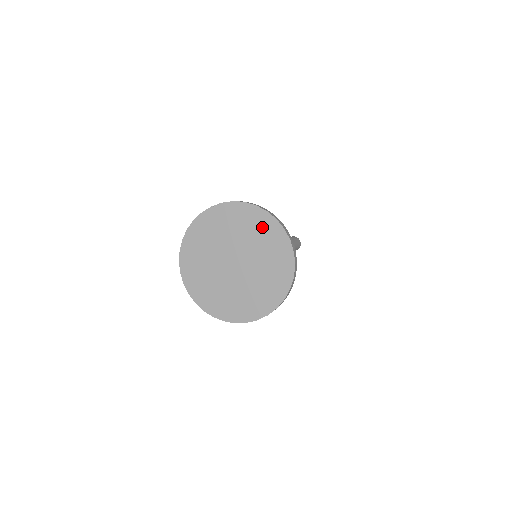
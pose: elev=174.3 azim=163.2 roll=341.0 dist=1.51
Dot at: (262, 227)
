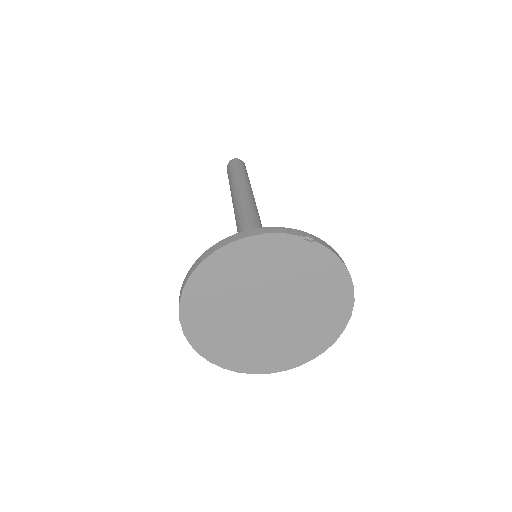
Dot at: (333, 299)
